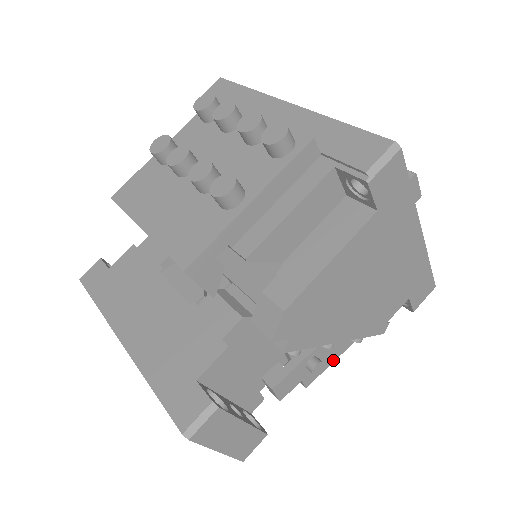
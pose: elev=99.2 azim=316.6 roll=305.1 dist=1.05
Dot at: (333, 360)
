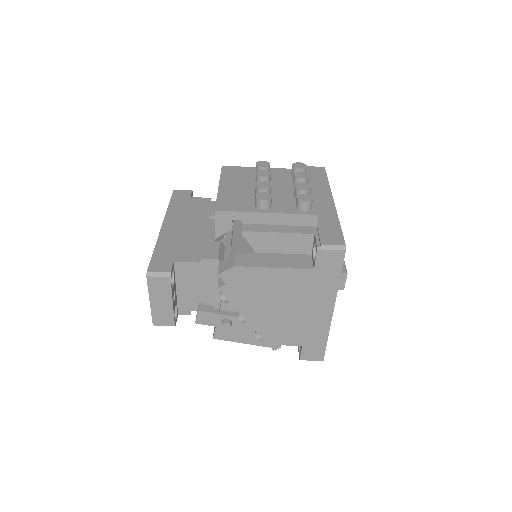
Dot at: (239, 341)
